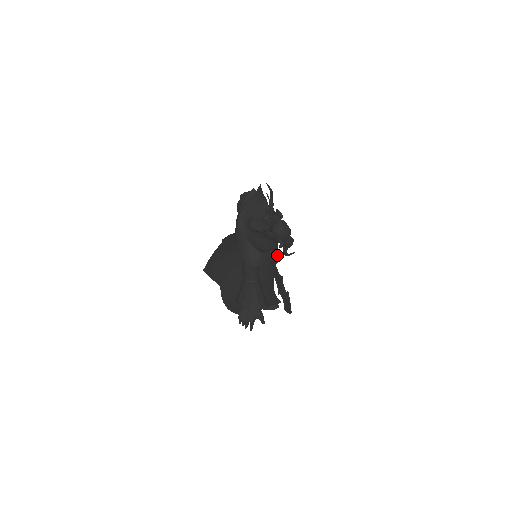
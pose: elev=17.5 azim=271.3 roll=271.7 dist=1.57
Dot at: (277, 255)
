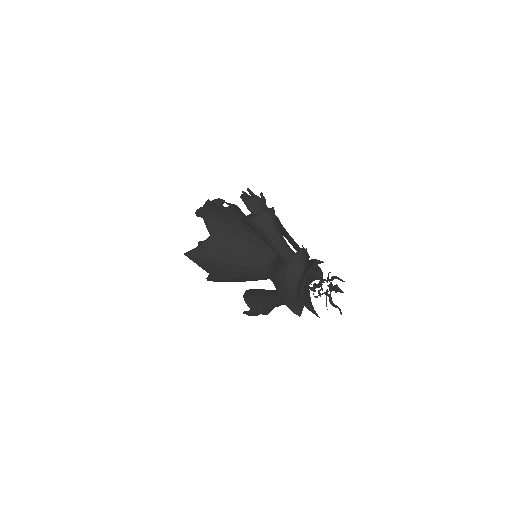
Dot at: occluded
